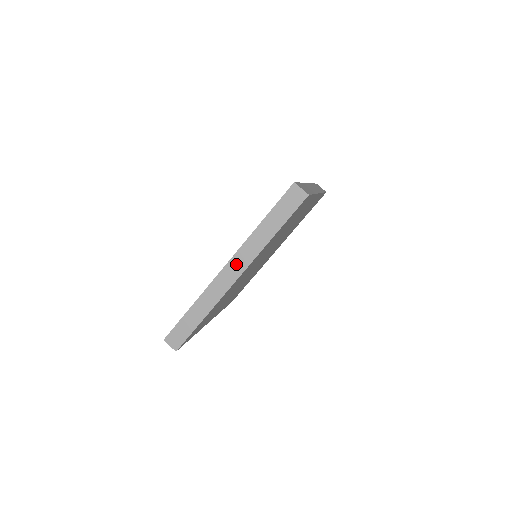
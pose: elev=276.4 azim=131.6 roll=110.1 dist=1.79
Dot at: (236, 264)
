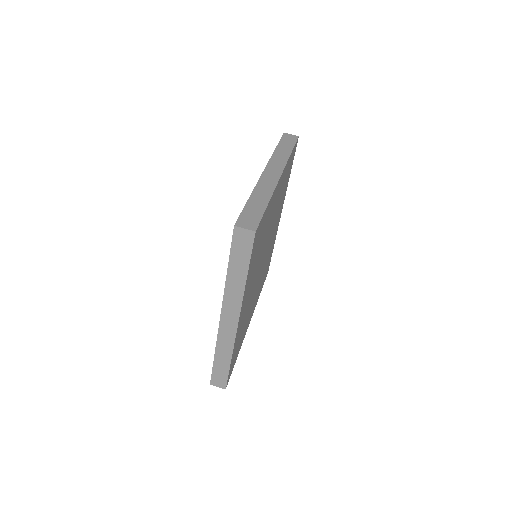
Dot at: (273, 168)
